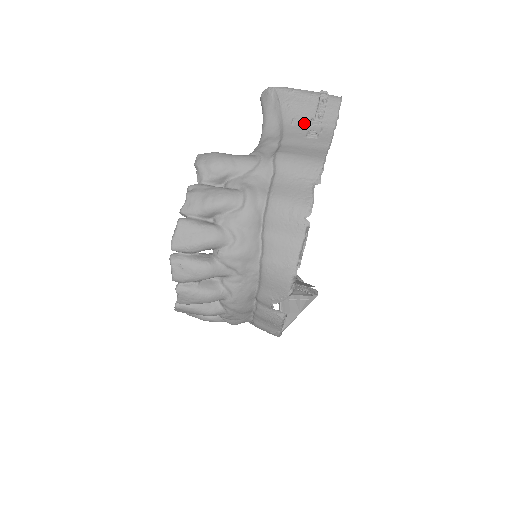
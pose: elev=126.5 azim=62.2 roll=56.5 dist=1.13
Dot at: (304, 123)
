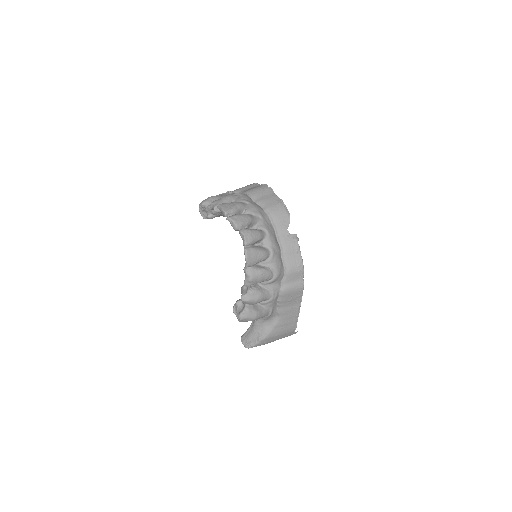
Dot at: occluded
